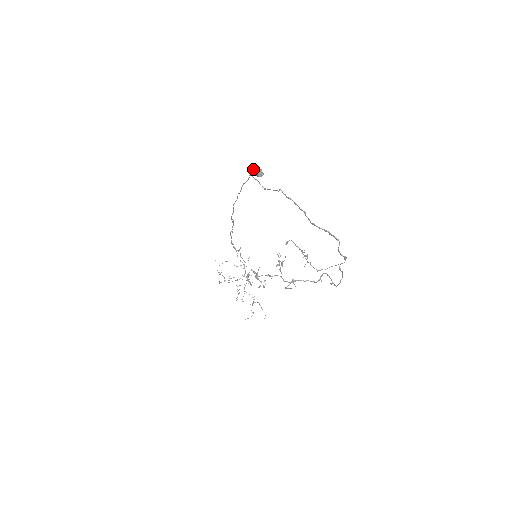
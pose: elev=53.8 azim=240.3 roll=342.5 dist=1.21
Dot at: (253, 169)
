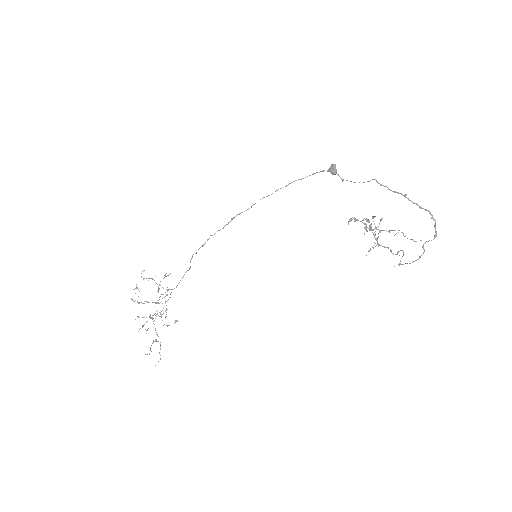
Dot at: (331, 165)
